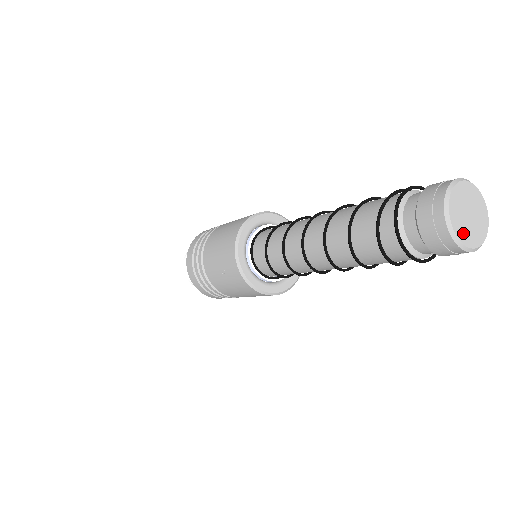
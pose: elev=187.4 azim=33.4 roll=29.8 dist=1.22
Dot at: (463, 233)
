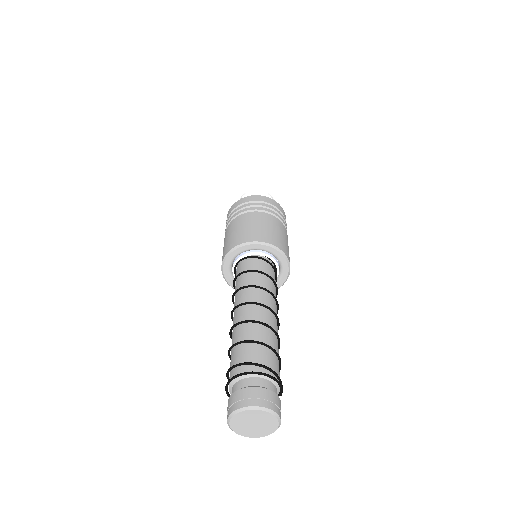
Dot at: (242, 431)
